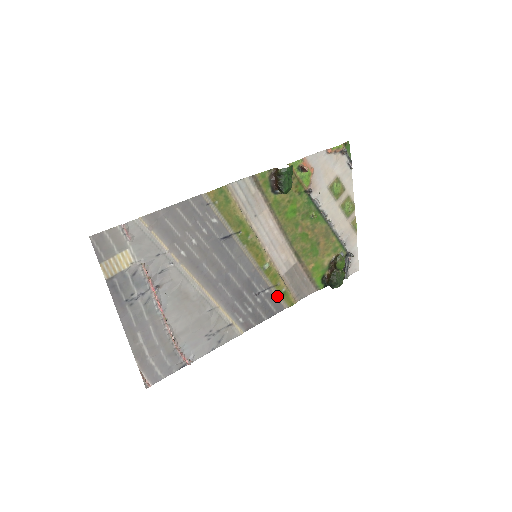
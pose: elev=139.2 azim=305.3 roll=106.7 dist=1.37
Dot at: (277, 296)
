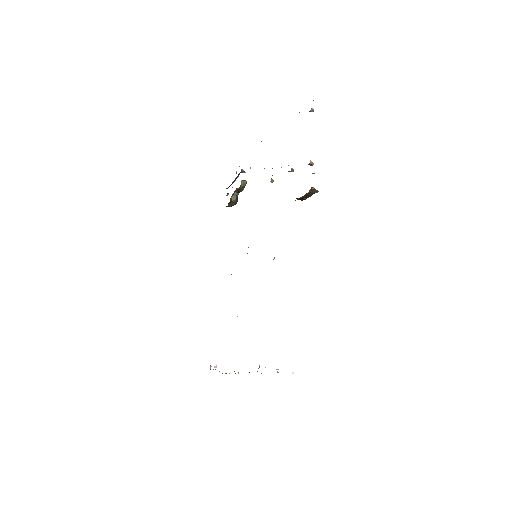
Dot at: occluded
